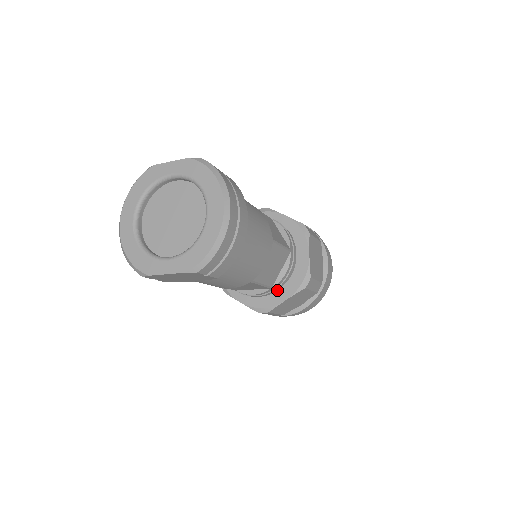
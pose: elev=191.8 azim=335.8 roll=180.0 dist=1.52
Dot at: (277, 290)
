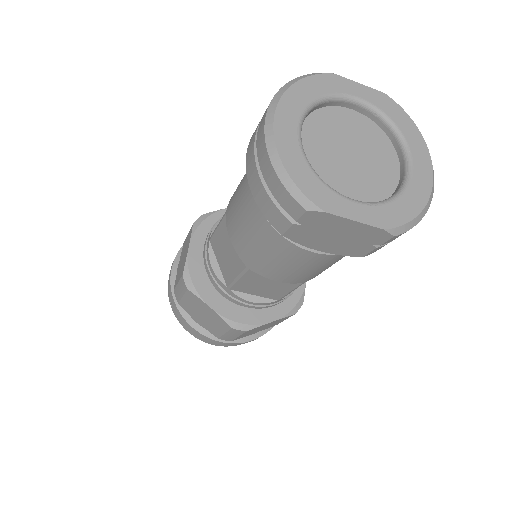
Dot at: occluded
